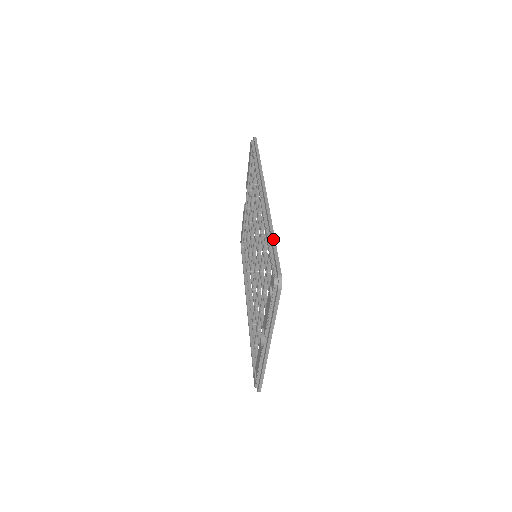
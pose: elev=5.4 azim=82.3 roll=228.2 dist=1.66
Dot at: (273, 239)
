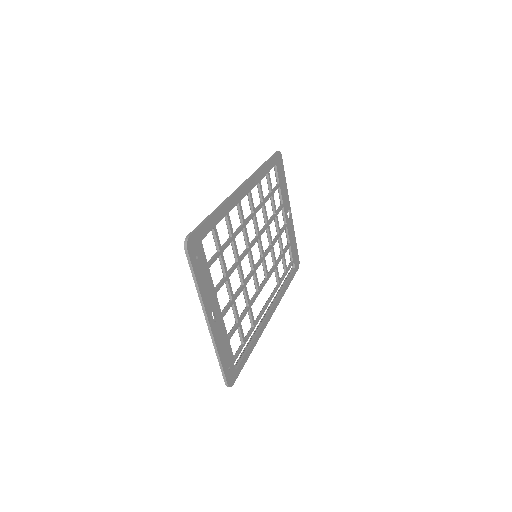
Dot at: (211, 214)
